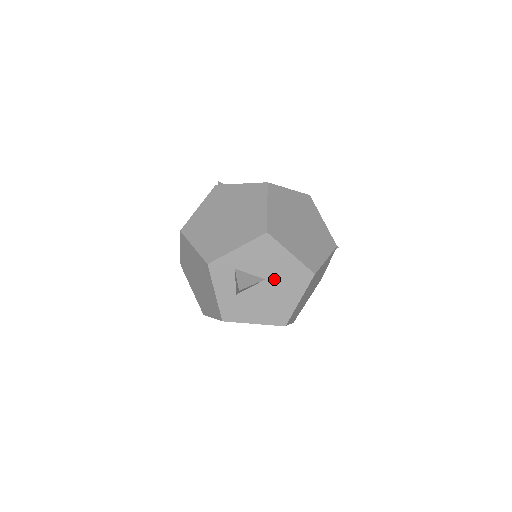
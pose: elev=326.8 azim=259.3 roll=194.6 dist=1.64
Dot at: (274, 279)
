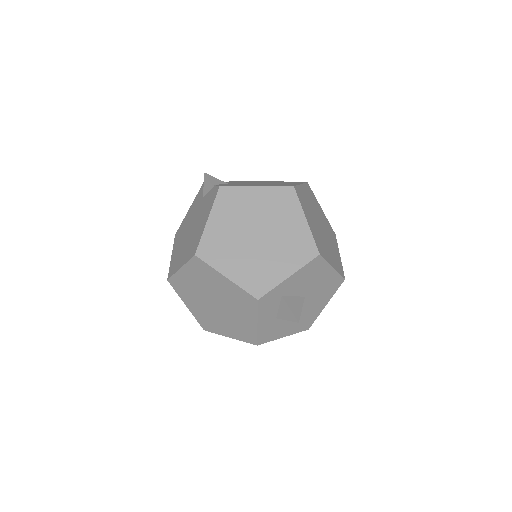
Dot at: (312, 294)
